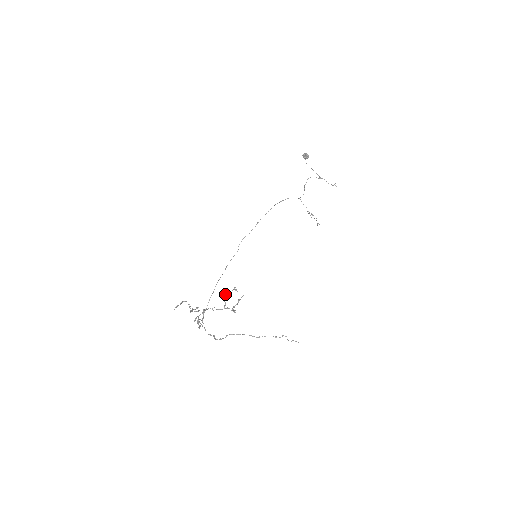
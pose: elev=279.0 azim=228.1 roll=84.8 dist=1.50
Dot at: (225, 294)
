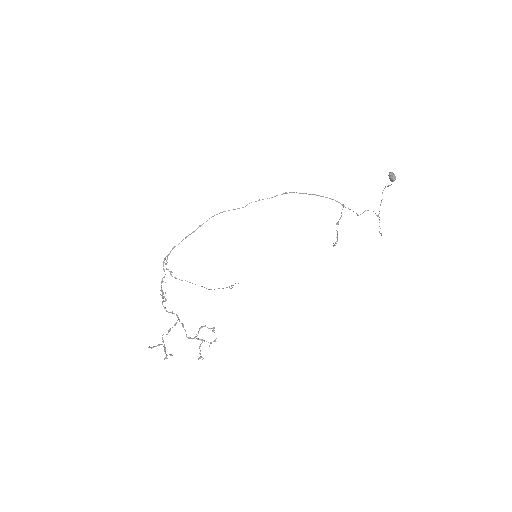
Dot at: (202, 327)
